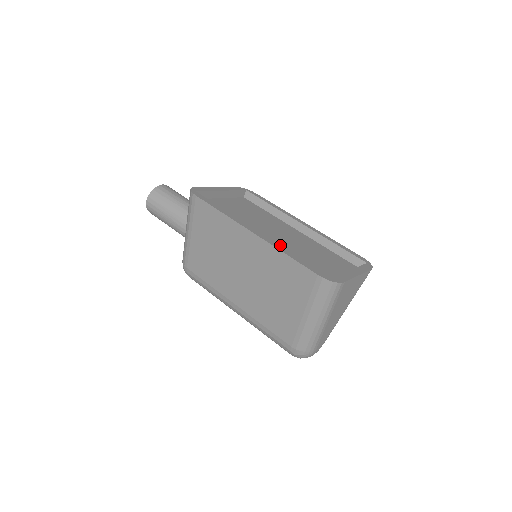
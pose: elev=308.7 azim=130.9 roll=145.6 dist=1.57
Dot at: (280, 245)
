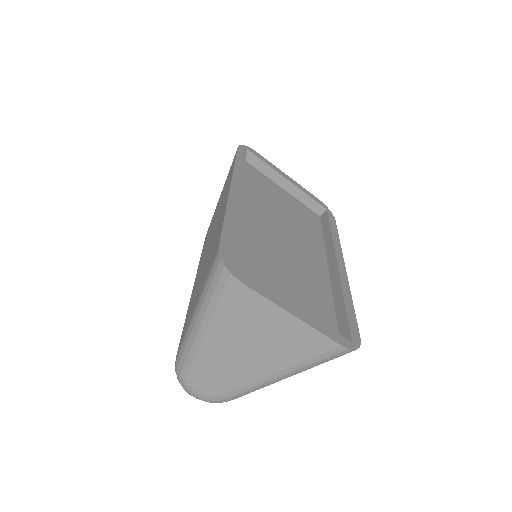
Dot at: (260, 234)
